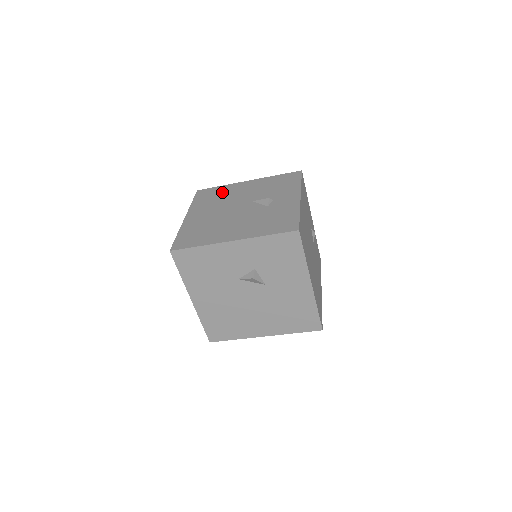
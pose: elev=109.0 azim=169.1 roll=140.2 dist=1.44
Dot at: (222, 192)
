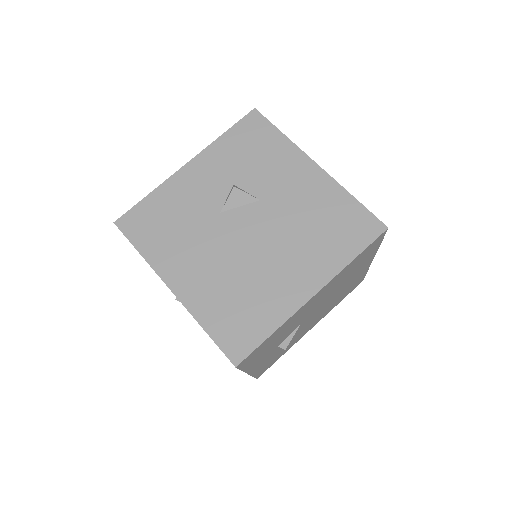
Dot at: occluded
